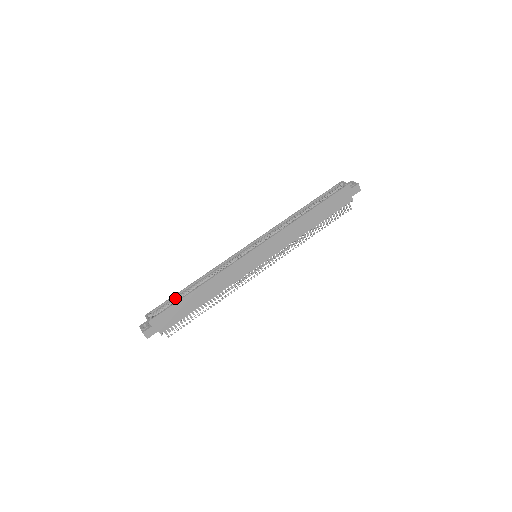
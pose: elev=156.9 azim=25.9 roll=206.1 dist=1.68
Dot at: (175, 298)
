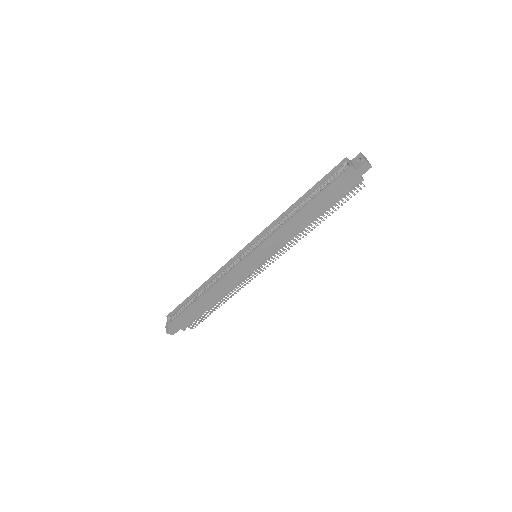
Dot at: (187, 302)
